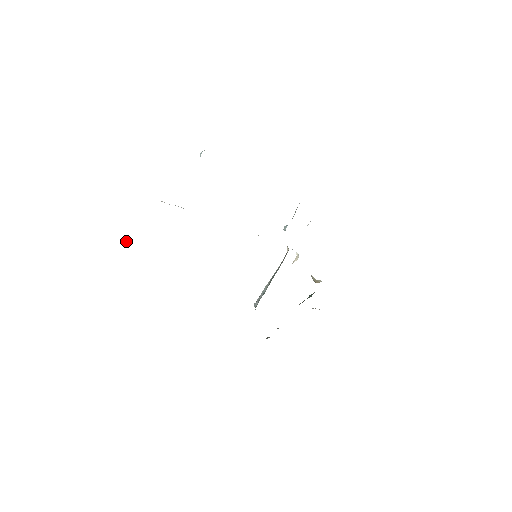
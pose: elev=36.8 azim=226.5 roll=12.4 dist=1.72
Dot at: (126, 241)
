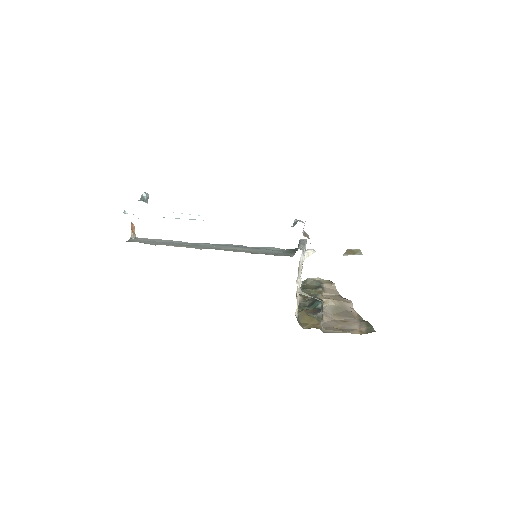
Dot at: (134, 230)
